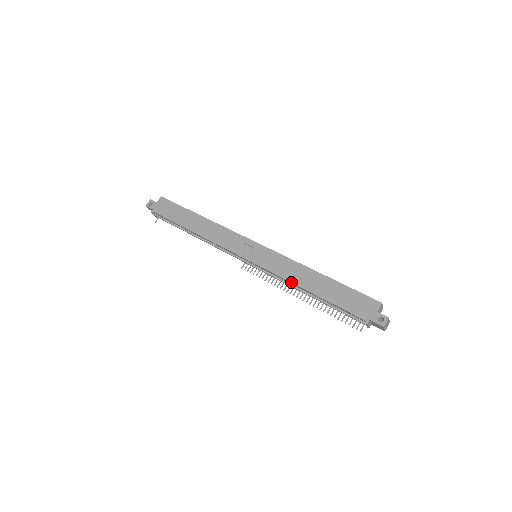
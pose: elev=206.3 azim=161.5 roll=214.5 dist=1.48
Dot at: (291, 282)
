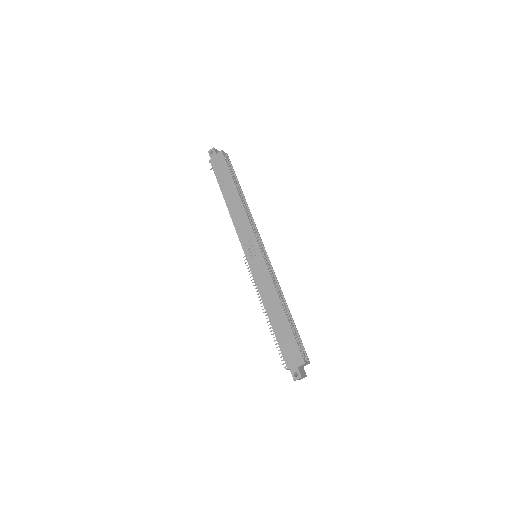
Dot at: (261, 299)
